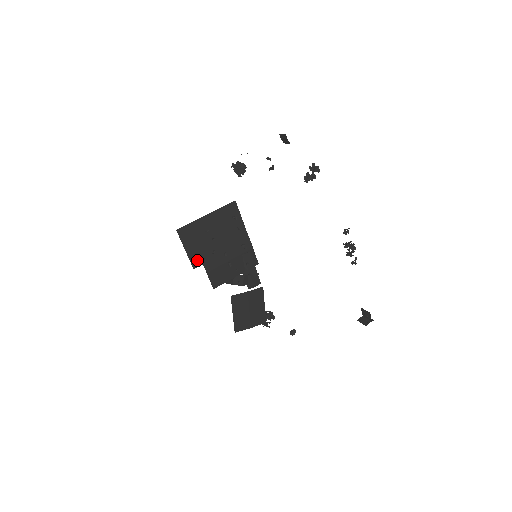
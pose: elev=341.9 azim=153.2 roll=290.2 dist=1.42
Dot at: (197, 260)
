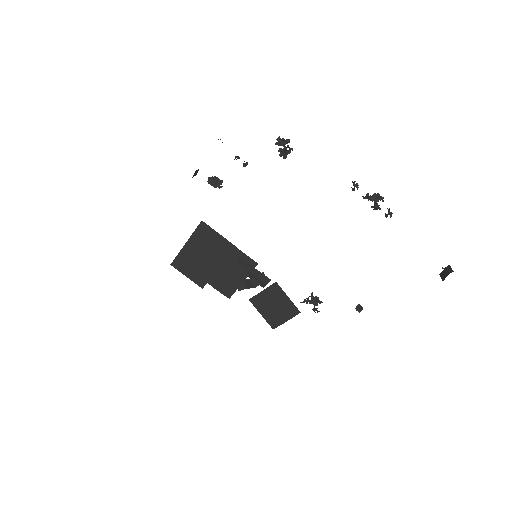
Dot at: (201, 281)
